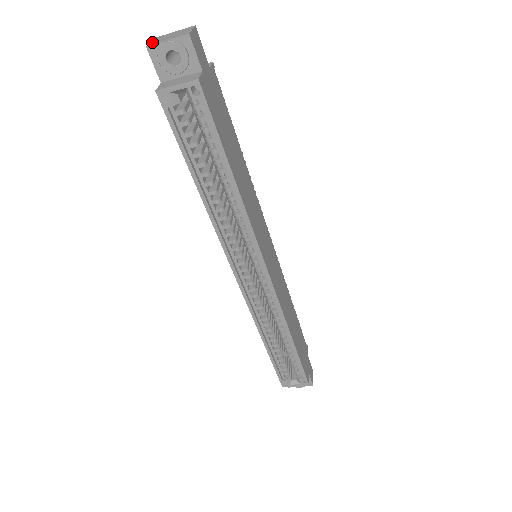
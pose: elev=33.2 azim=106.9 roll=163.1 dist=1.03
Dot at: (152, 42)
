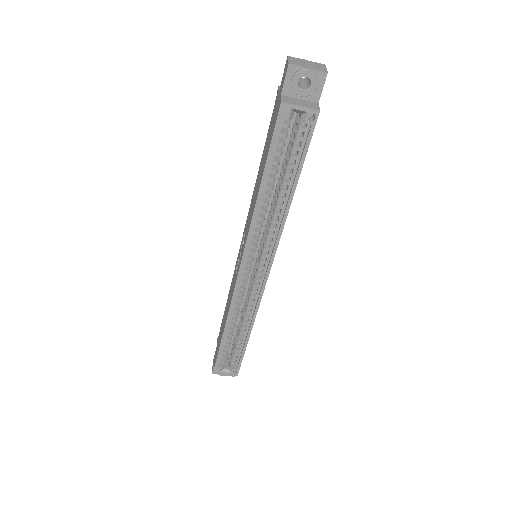
Dot at: (291, 61)
